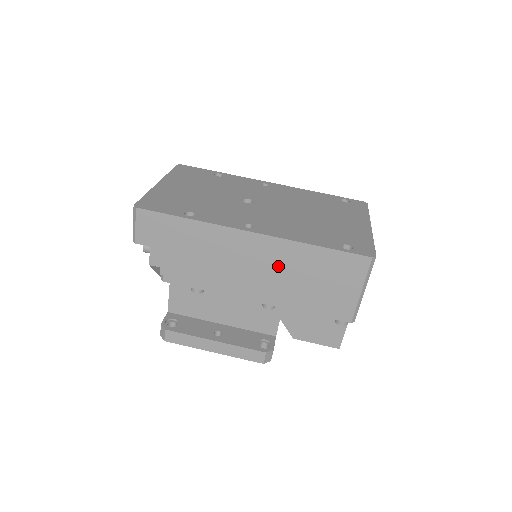
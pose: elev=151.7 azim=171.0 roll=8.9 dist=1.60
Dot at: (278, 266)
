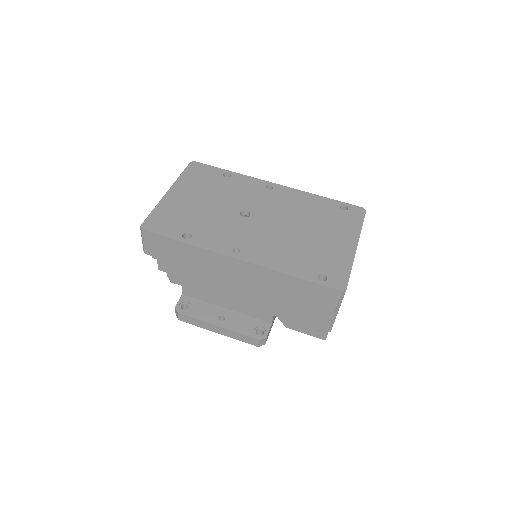
Dot at: (262, 285)
